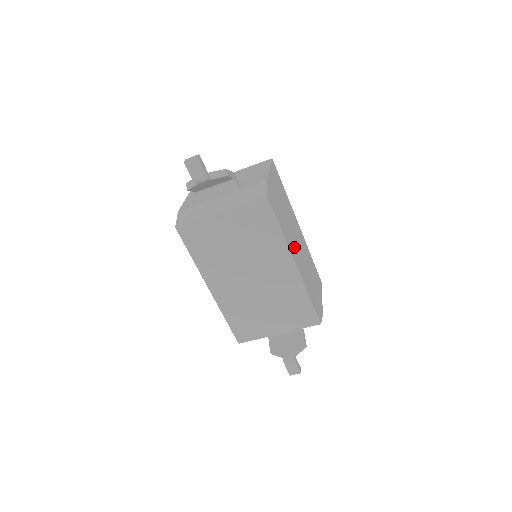
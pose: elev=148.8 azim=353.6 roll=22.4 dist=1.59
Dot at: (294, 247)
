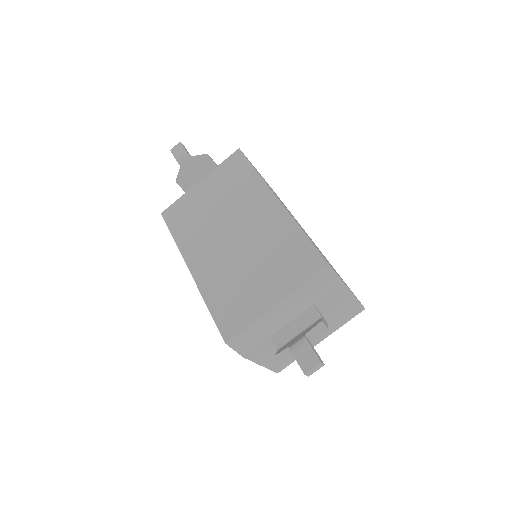
Dot at: occluded
